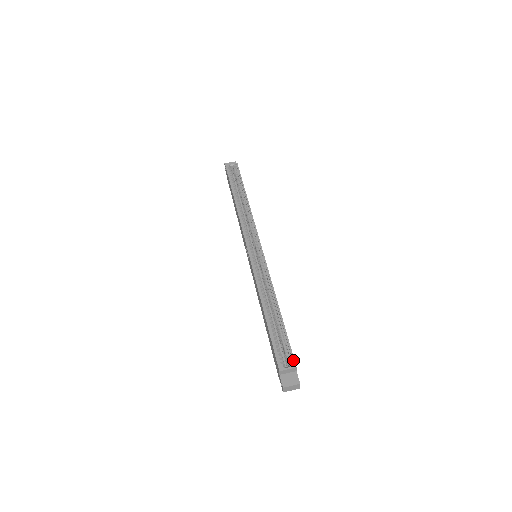
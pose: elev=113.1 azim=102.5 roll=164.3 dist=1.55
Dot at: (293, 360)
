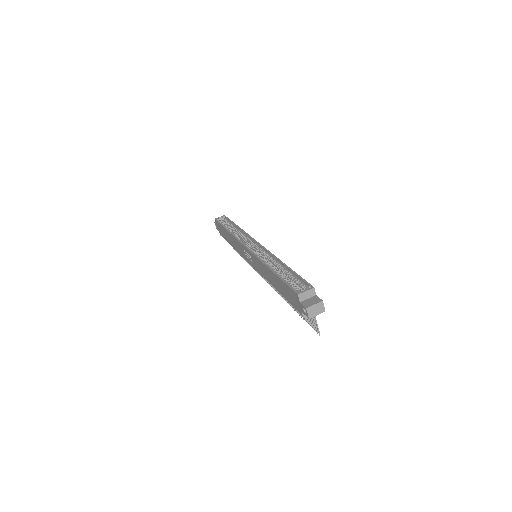
Dot at: (309, 285)
